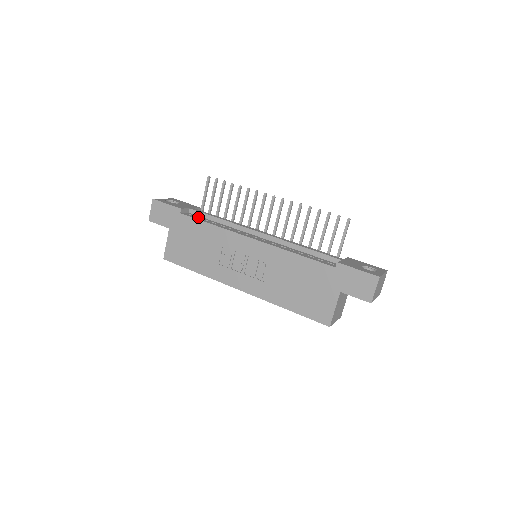
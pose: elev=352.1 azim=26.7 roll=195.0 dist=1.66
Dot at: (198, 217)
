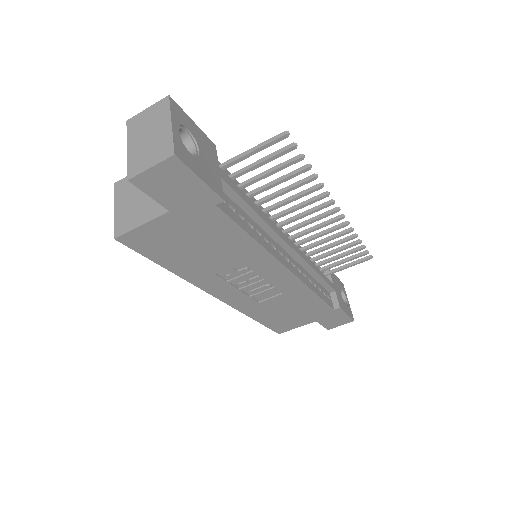
Dot at: (231, 205)
